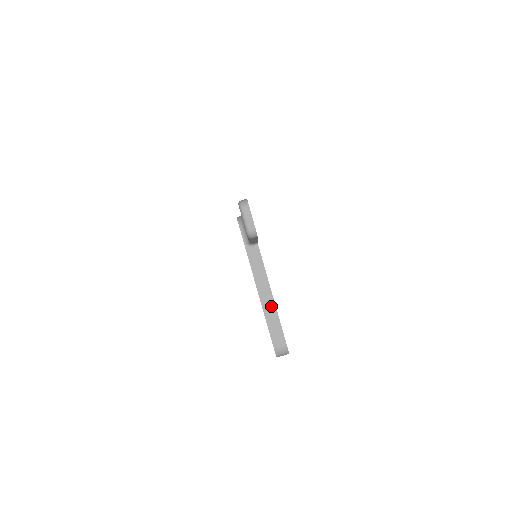
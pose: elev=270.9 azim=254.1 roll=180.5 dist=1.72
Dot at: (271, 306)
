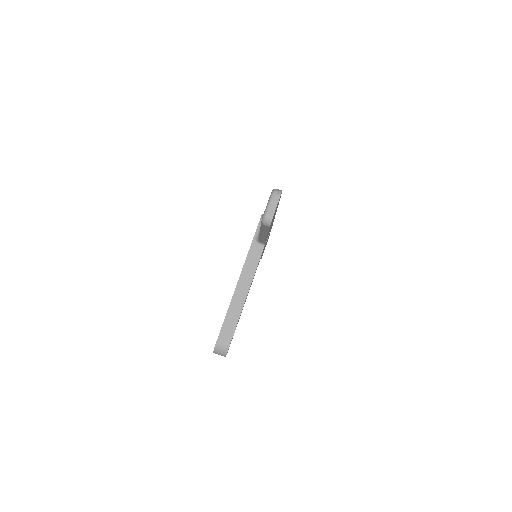
Dot at: (239, 304)
